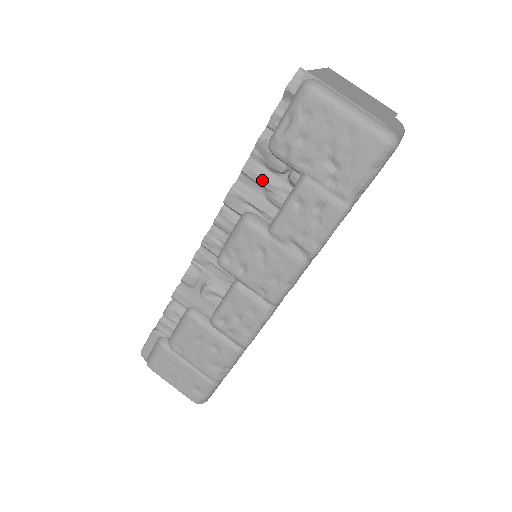
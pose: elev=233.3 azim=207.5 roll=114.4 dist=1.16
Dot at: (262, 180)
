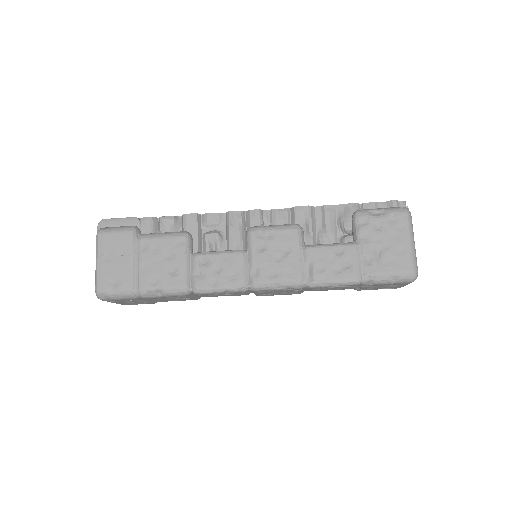
Dot at: (329, 222)
